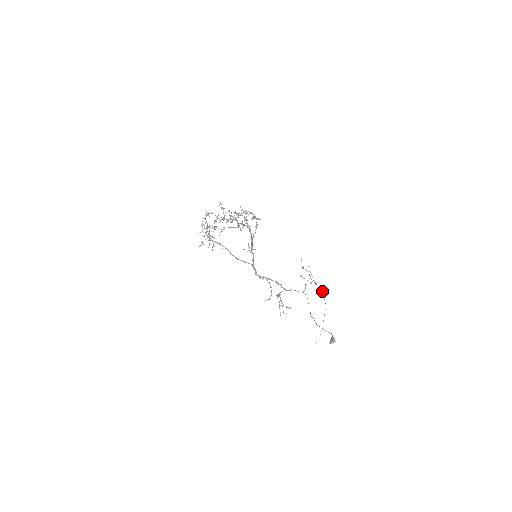
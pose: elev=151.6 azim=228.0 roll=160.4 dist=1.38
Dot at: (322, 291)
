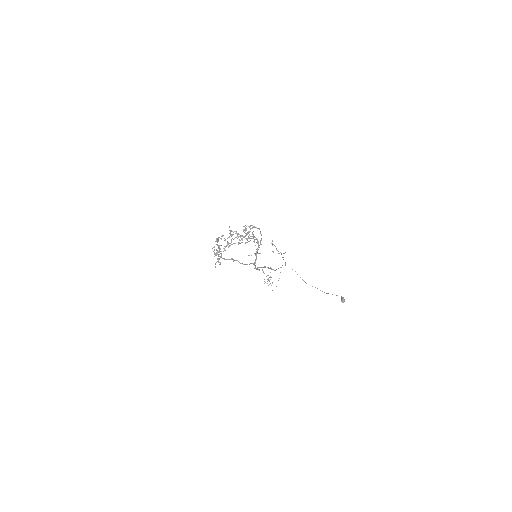
Dot at: occluded
